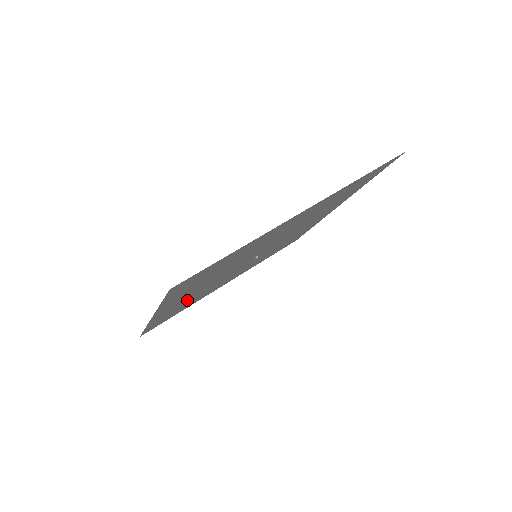
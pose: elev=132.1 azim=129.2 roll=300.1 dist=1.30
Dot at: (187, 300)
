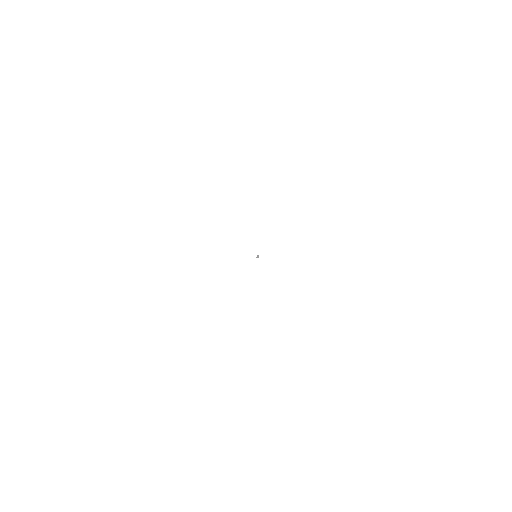
Dot at: occluded
